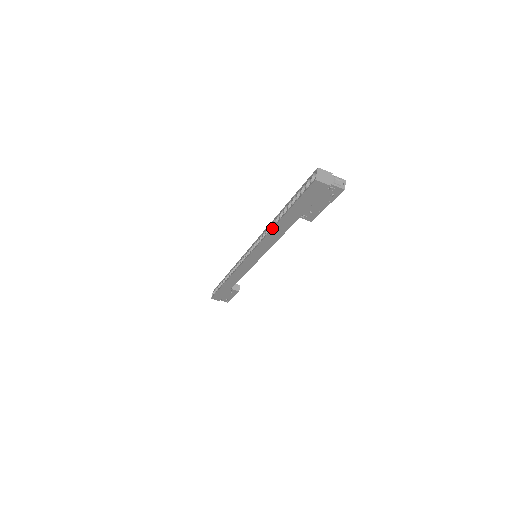
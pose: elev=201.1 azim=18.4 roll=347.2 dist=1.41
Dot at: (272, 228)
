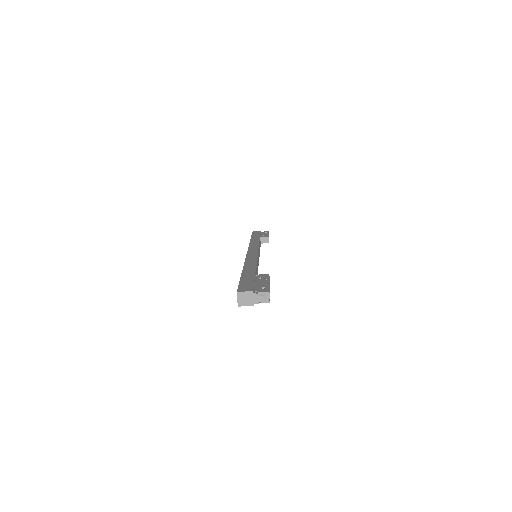
Dot at: occluded
